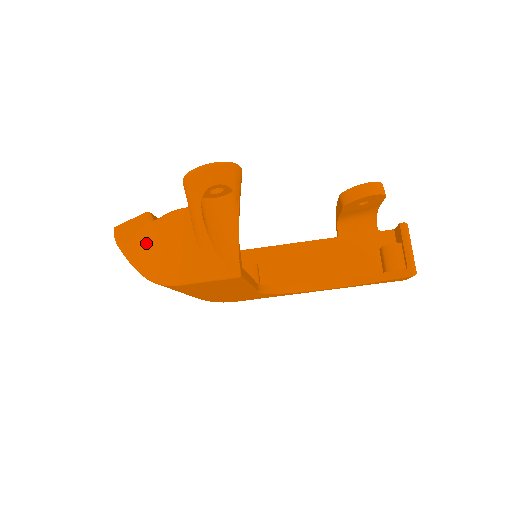
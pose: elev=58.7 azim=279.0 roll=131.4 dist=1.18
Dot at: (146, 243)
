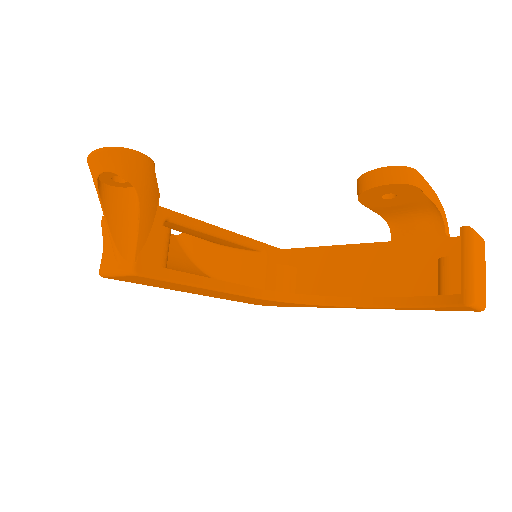
Dot at: occluded
